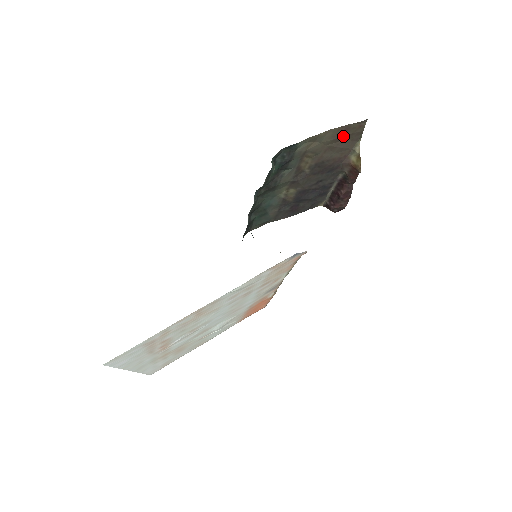
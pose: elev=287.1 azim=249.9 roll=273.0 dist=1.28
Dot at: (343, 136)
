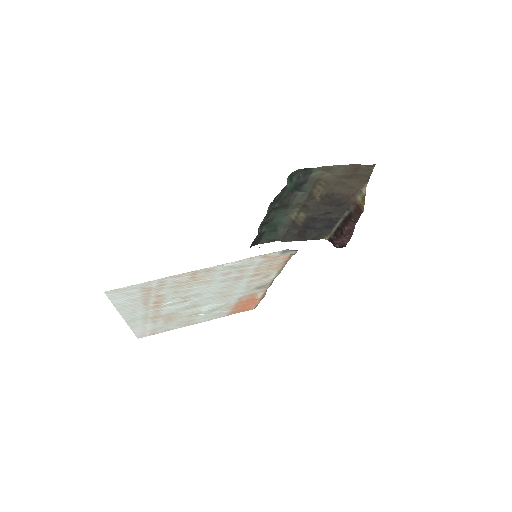
Dot at: (353, 174)
